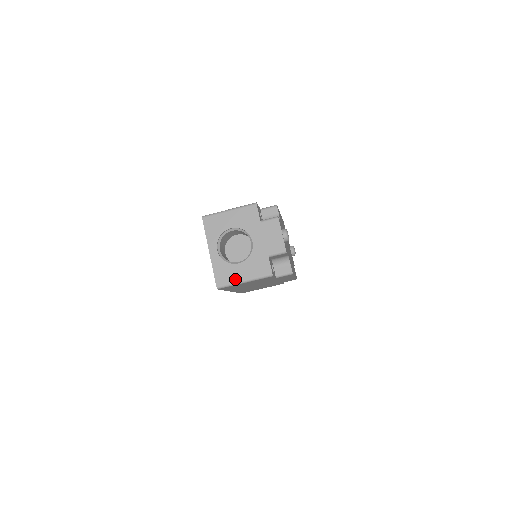
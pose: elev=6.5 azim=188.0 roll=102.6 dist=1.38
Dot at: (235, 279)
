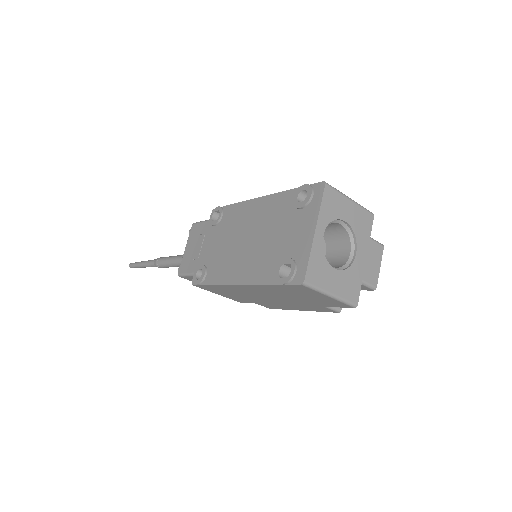
Dot at: (325, 285)
